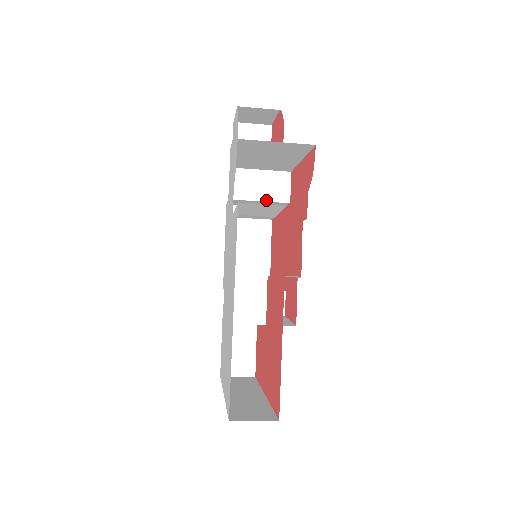
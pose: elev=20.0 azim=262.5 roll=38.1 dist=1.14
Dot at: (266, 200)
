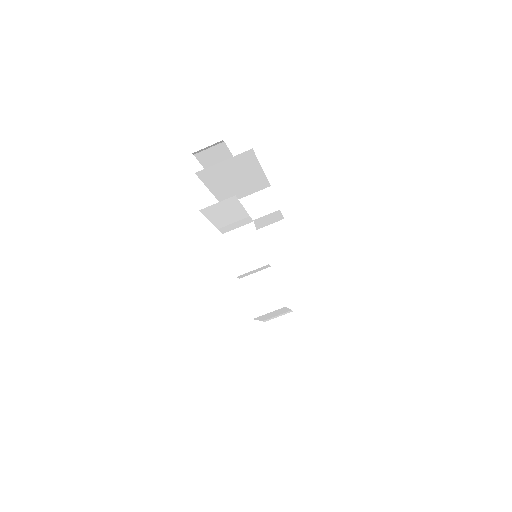
Dot at: (260, 216)
